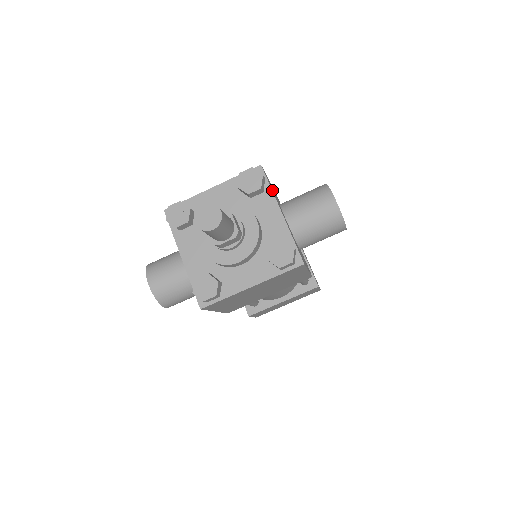
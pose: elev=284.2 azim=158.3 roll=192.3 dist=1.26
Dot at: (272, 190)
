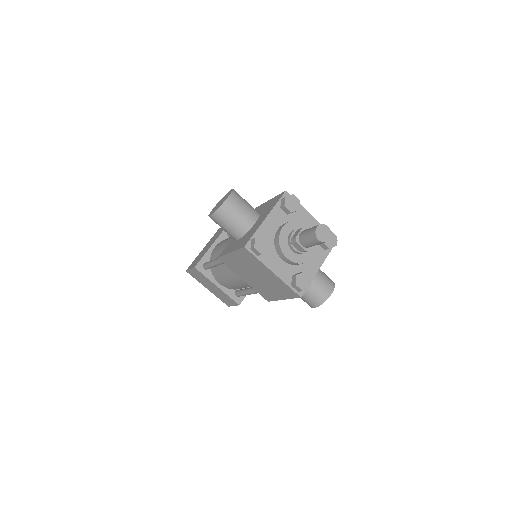
Dot at: (327, 254)
